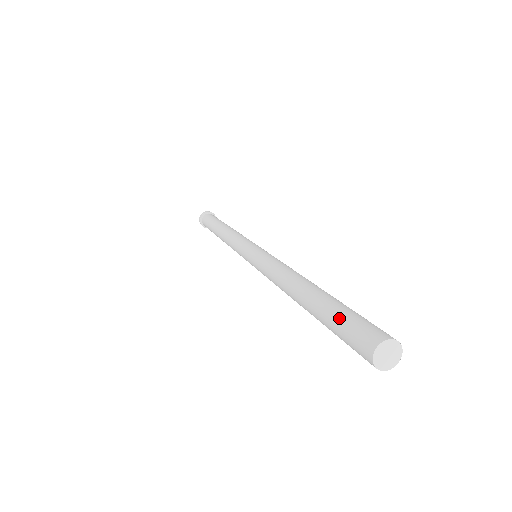
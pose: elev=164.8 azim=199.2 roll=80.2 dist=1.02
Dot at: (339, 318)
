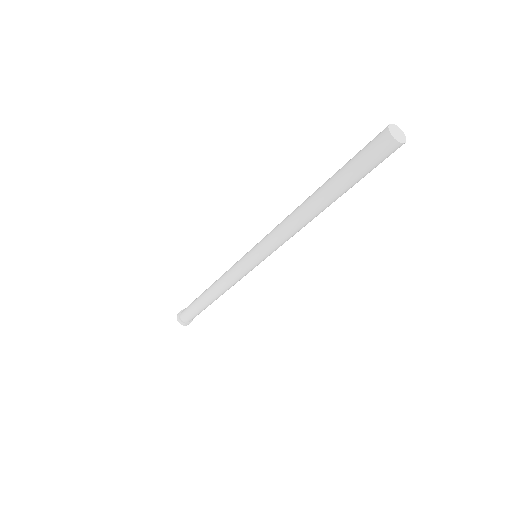
Dot at: (353, 161)
